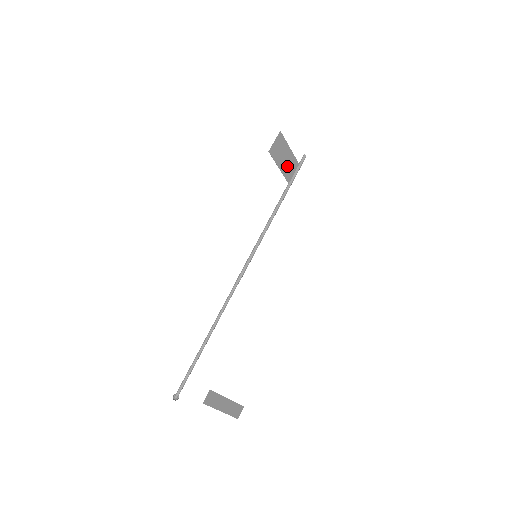
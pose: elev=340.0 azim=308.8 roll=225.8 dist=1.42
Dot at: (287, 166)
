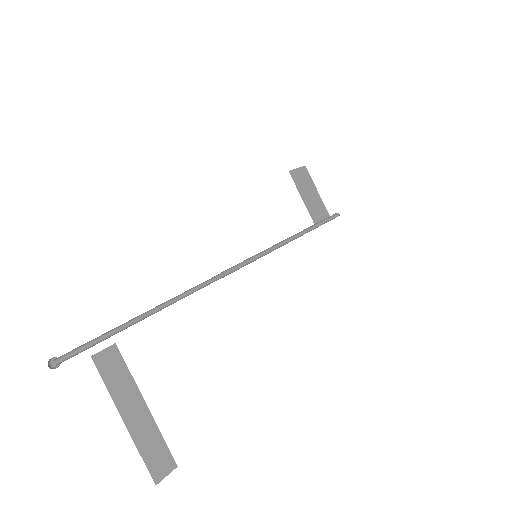
Dot at: (313, 205)
